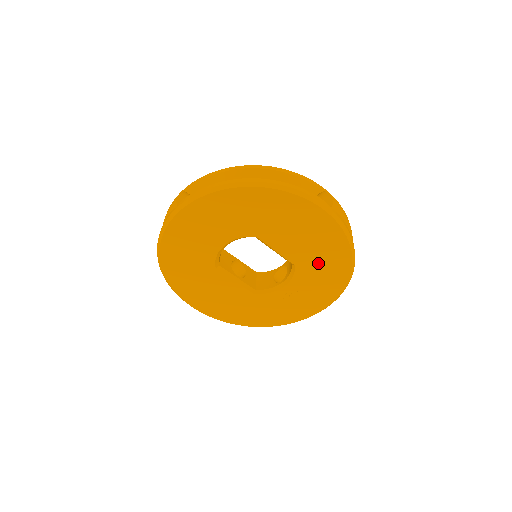
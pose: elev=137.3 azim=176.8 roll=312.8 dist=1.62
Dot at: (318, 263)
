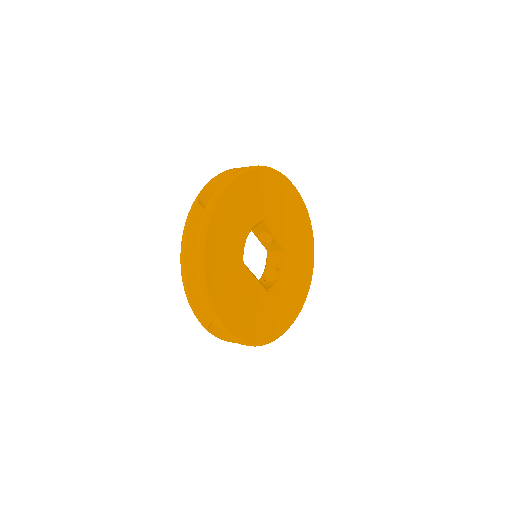
Dot at: (299, 244)
